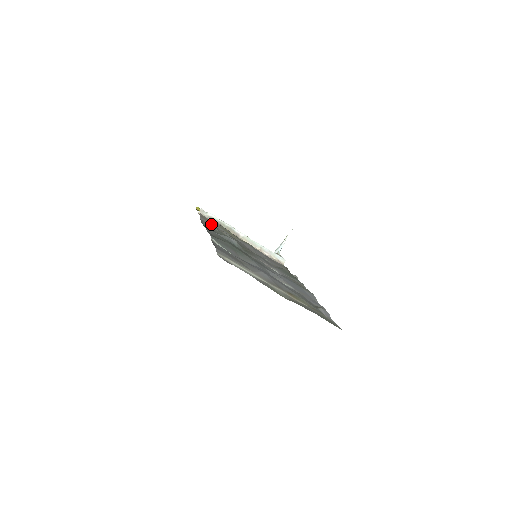
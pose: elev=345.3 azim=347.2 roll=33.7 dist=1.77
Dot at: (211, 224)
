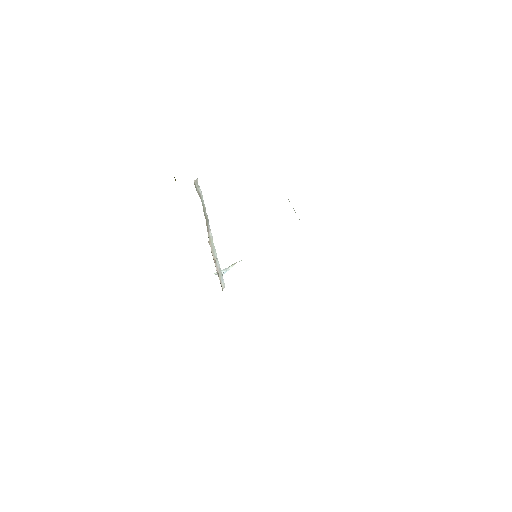
Dot at: occluded
